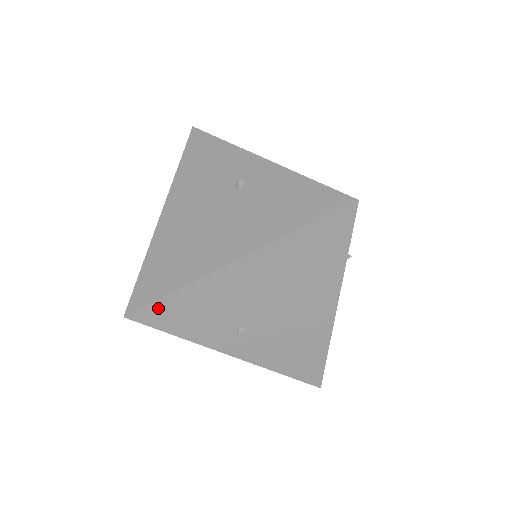
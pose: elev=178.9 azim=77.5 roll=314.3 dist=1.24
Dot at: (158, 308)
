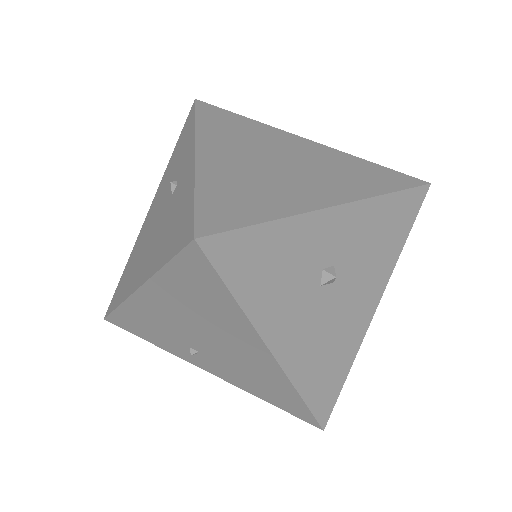
Dot at: (118, 317)
